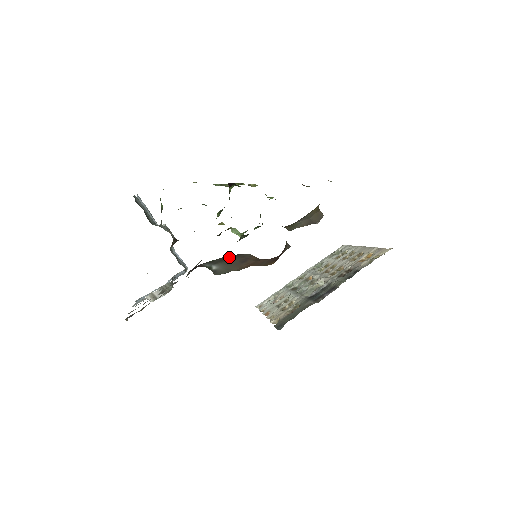
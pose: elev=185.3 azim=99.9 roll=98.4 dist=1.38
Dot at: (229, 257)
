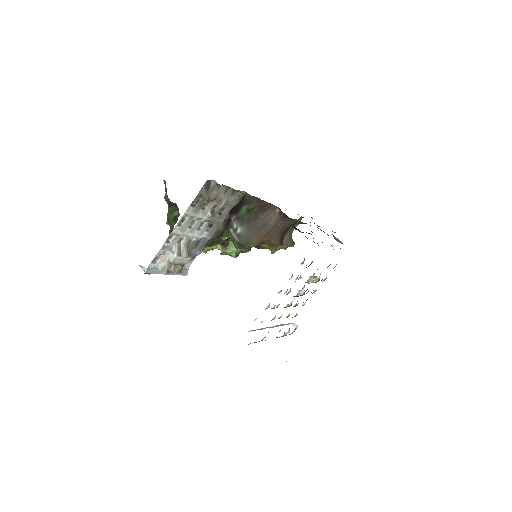
Dot at: (255, 217)
